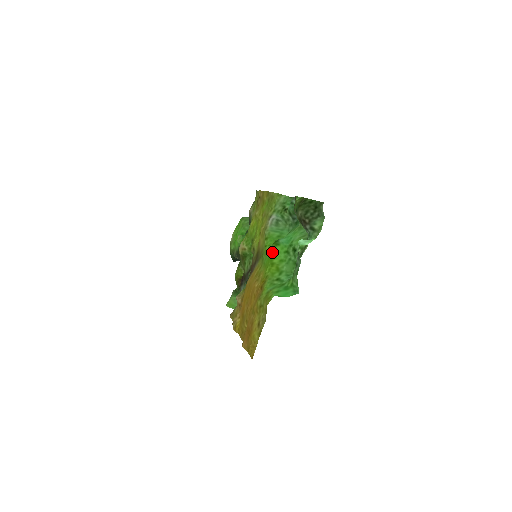
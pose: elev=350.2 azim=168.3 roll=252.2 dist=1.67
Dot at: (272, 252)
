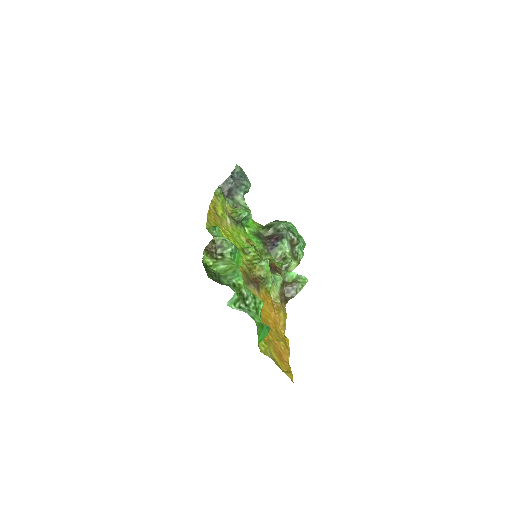
Dot at: occluded
